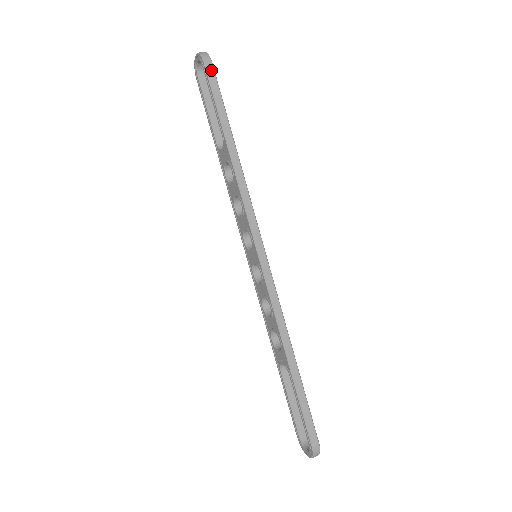
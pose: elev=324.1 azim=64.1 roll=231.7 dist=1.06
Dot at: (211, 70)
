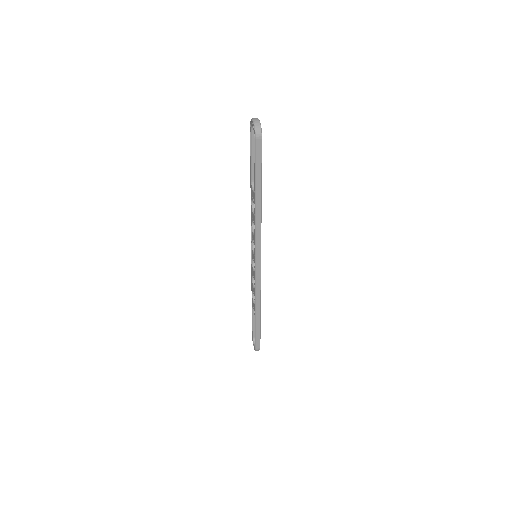
Dot at: (259, 145)
